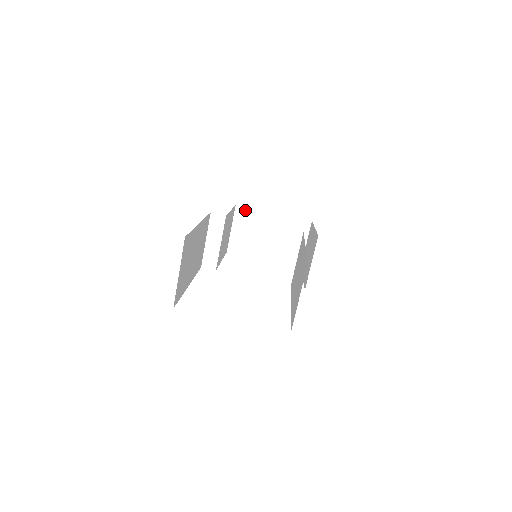
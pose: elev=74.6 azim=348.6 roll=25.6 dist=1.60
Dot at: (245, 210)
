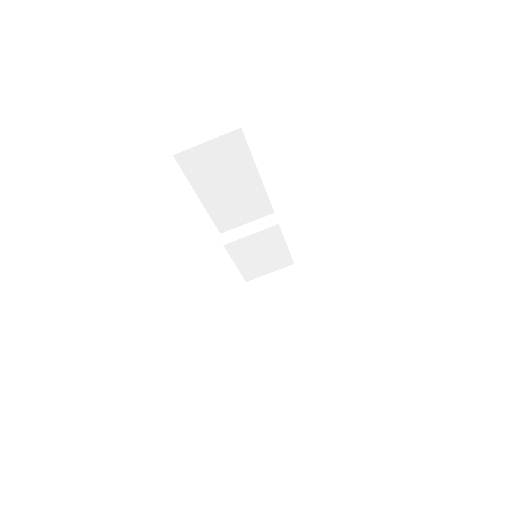
Dot at: (294, 274)
